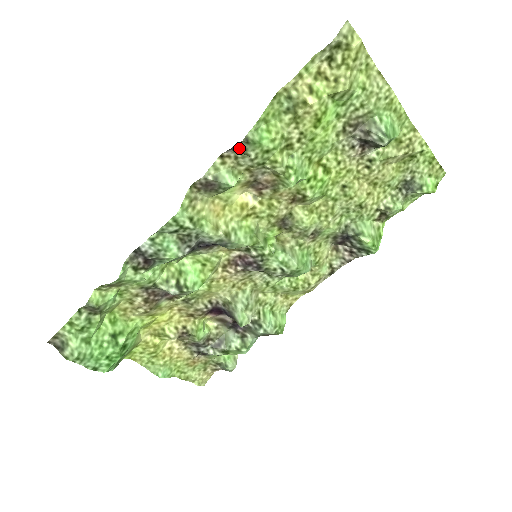
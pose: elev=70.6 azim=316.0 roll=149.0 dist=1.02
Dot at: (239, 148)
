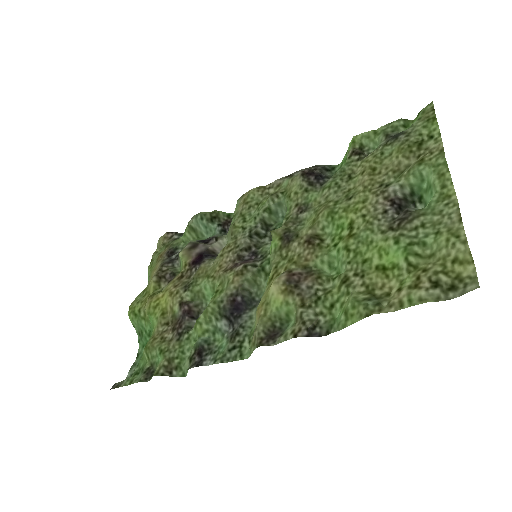
Dot at: (316, 333)
